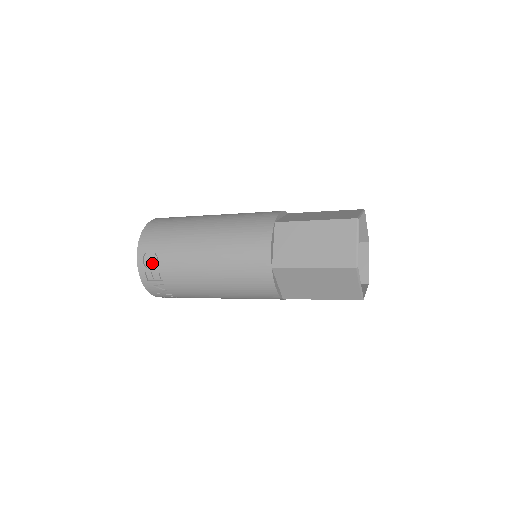
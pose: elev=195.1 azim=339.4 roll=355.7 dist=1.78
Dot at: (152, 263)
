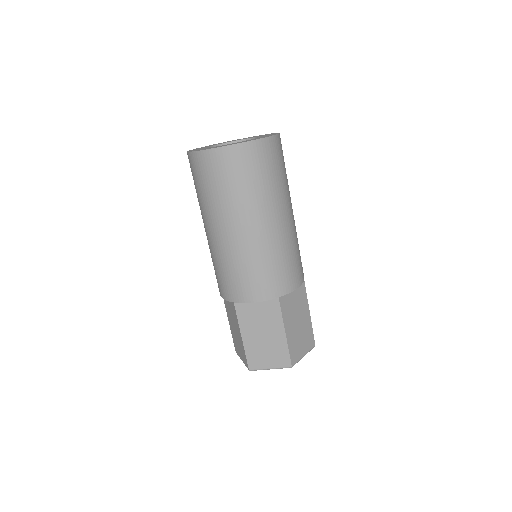
Dot at: occluded
